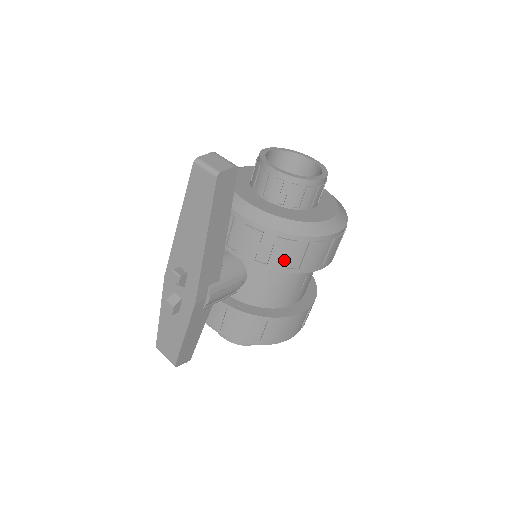
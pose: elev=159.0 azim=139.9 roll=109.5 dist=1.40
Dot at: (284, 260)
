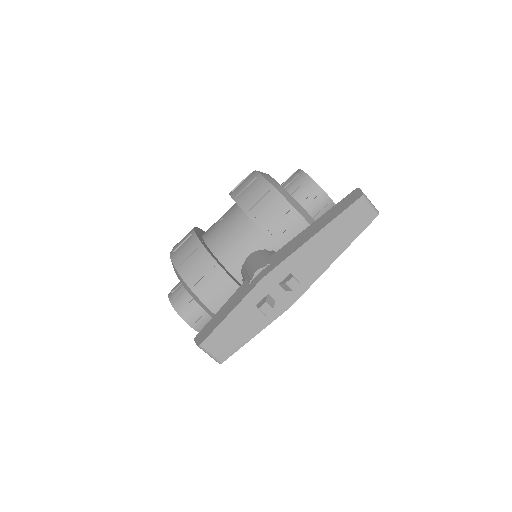
Dot at: occluded
